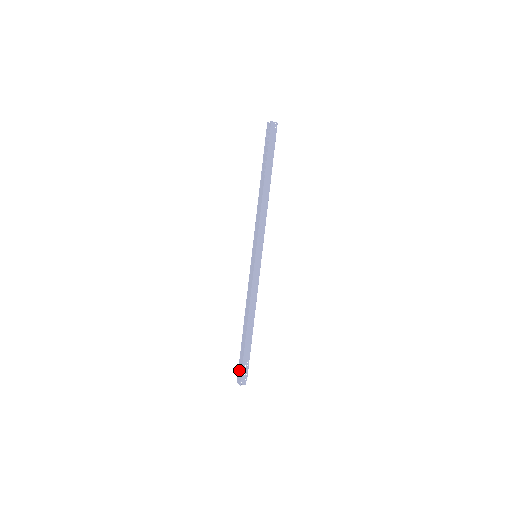
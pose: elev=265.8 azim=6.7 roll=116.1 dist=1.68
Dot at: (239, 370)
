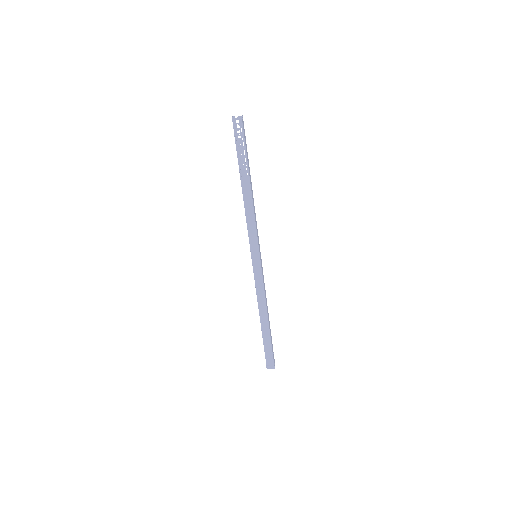
Dot at: (268, 358)
